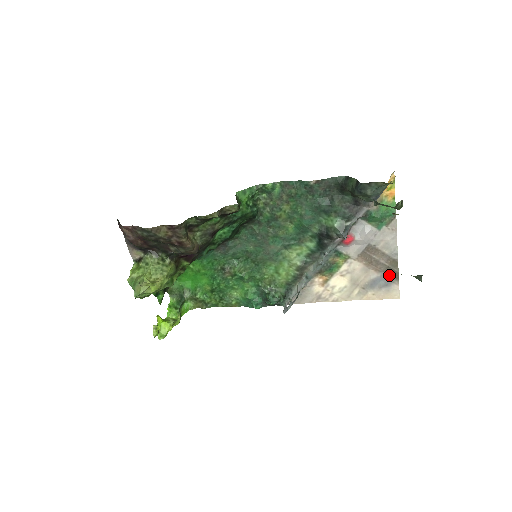
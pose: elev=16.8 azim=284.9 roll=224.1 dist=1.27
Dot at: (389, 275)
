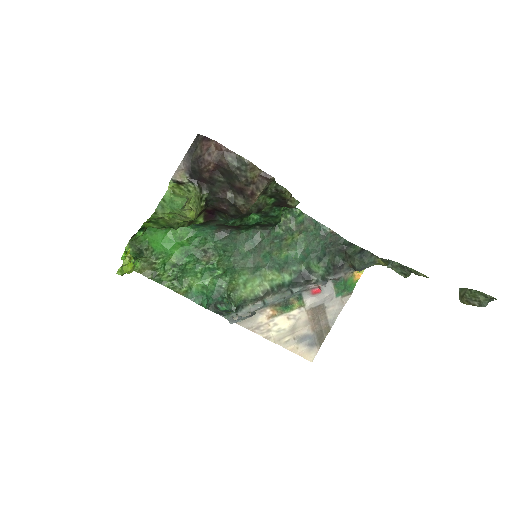
Dot at: (318, 338)
